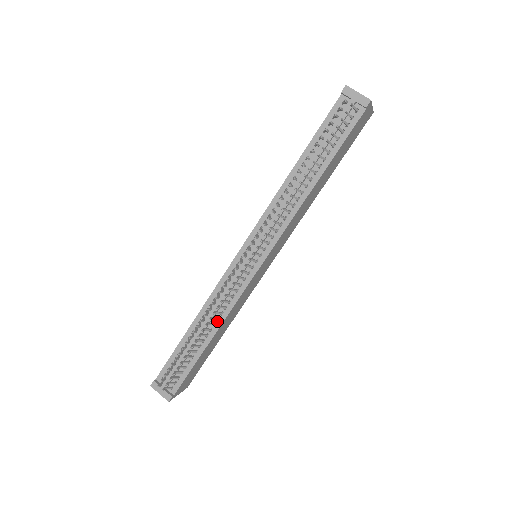
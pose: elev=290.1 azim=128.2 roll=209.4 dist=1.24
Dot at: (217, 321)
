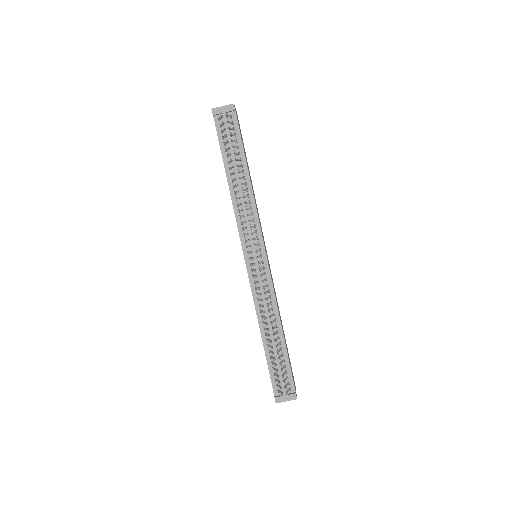
Dot at: (275, 316)
